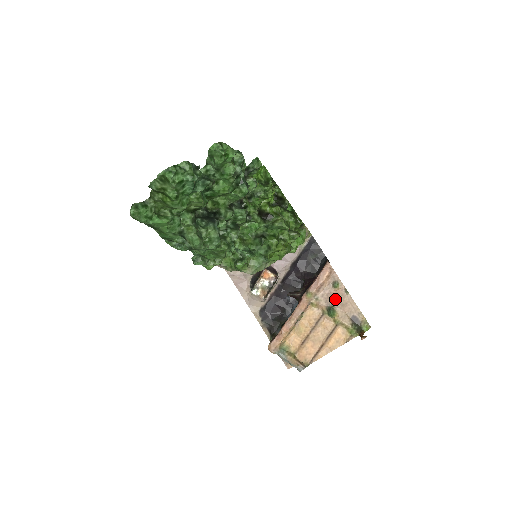
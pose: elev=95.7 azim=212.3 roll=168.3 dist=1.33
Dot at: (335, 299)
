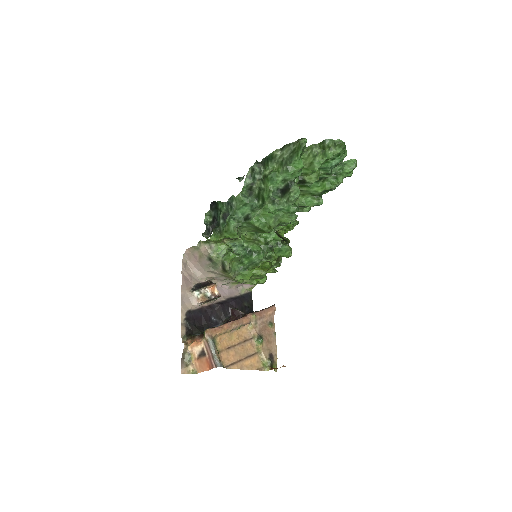
Dot at: (266, 333)
